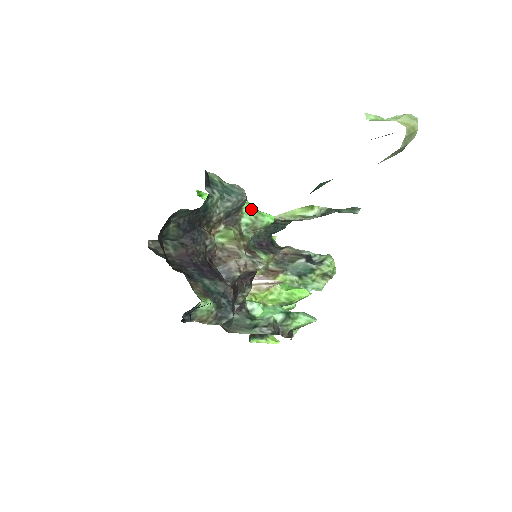
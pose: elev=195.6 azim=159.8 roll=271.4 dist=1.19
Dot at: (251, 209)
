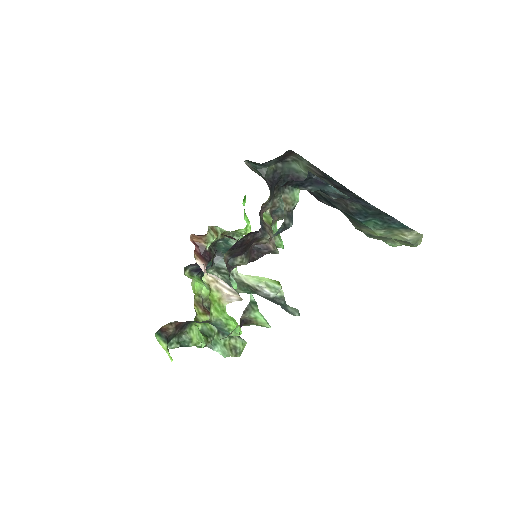
Dot at: occluded
